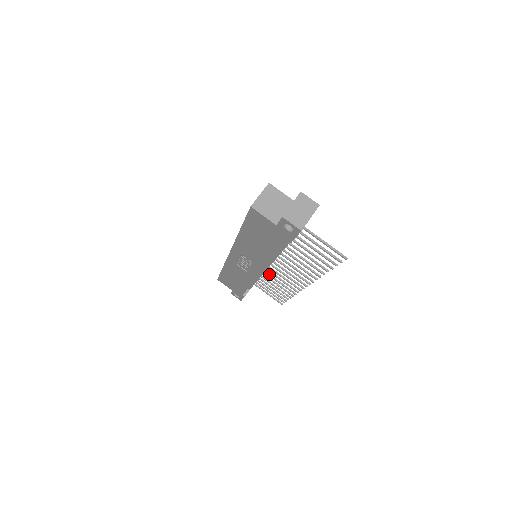
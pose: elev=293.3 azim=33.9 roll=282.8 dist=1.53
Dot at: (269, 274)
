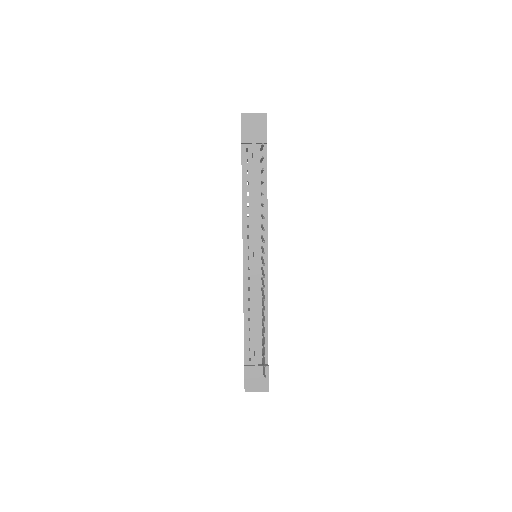
Dot at: occluded
